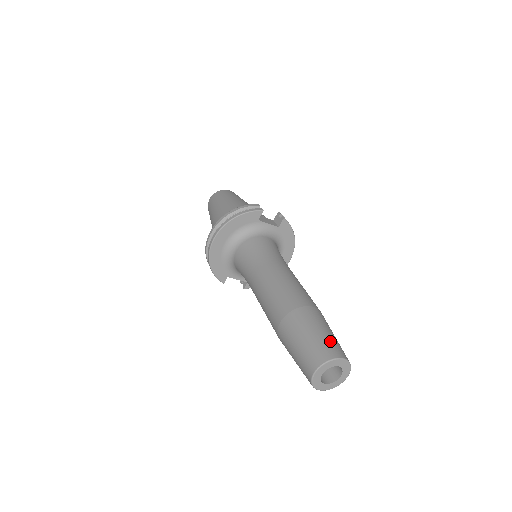
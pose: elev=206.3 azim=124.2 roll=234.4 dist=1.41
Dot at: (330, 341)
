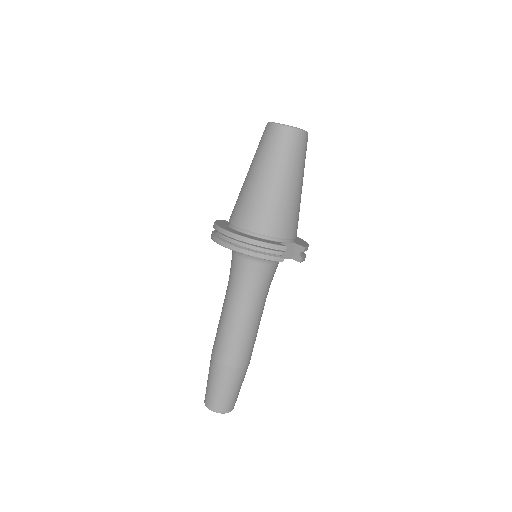
Dot at: (231, 400)
